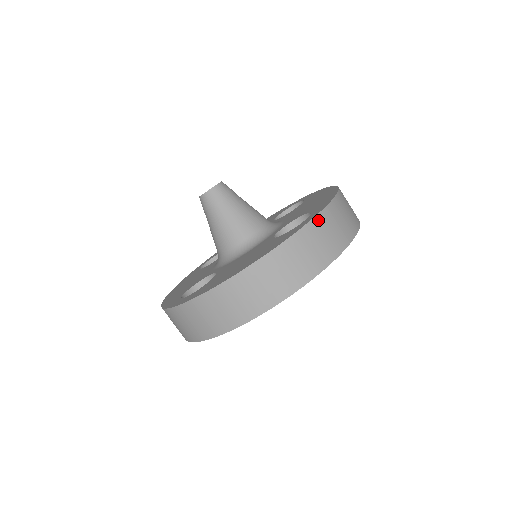
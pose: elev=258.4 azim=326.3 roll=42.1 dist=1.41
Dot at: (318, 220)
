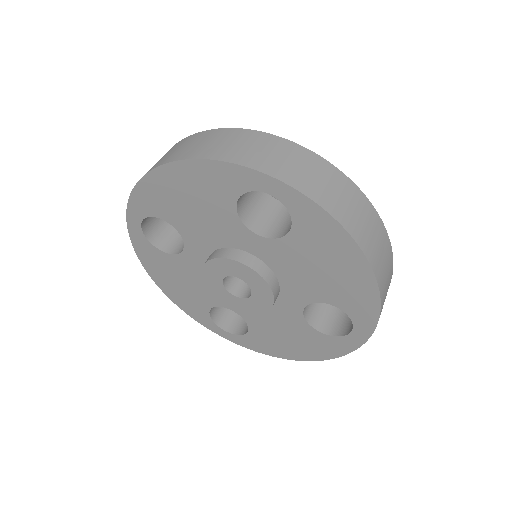
Dot at: (292, 146)
